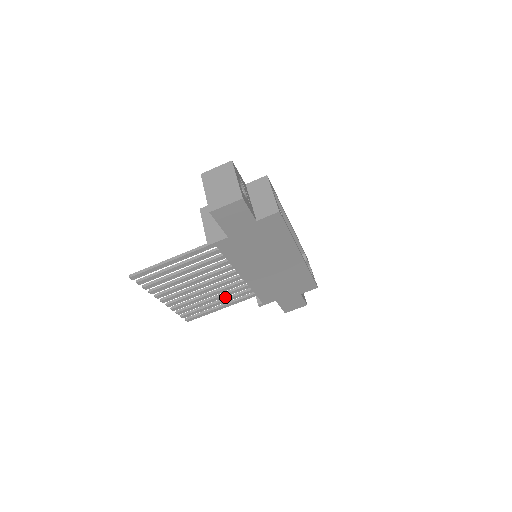
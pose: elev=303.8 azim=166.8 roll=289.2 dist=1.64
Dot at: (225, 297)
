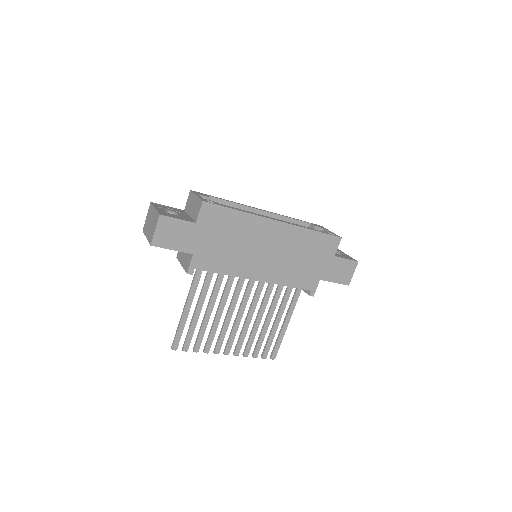
Dot at: (277, 312)
